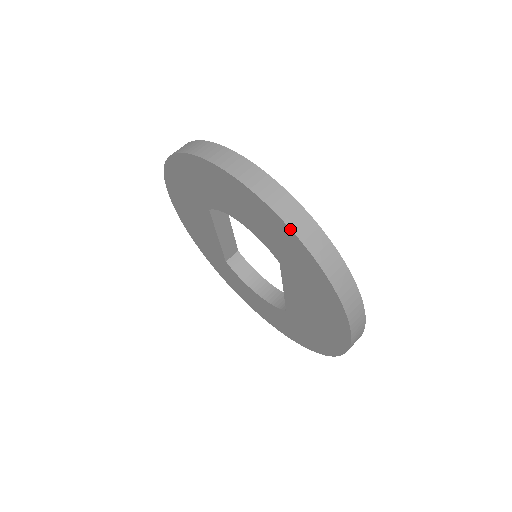
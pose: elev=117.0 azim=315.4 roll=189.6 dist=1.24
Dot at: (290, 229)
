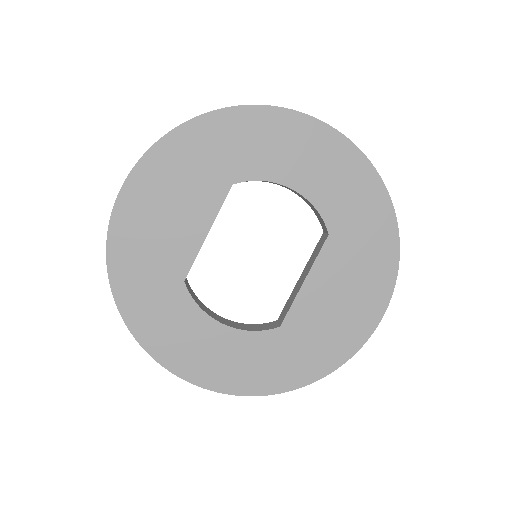
Dot at: occluded
